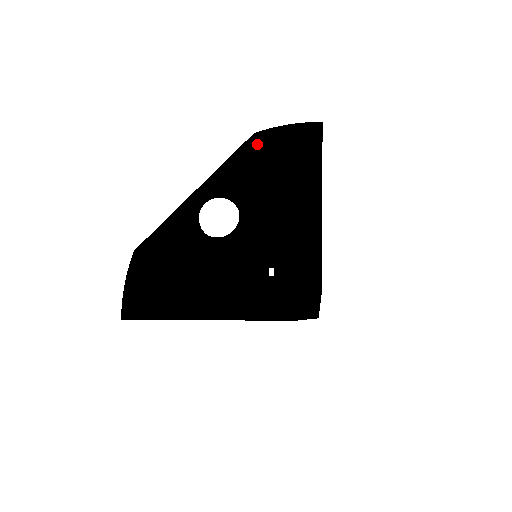
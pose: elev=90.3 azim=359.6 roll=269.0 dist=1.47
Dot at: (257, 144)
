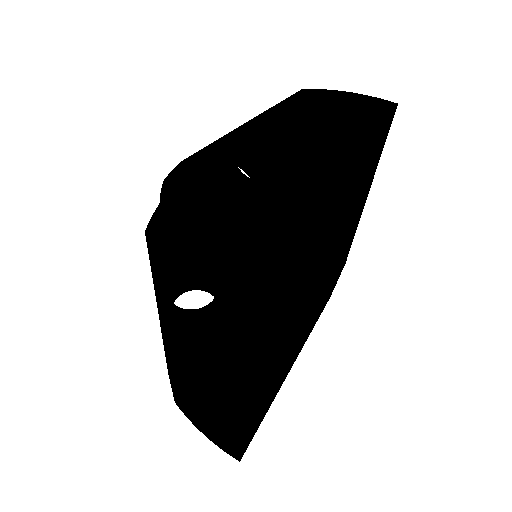
Dot at: (354, 188)
